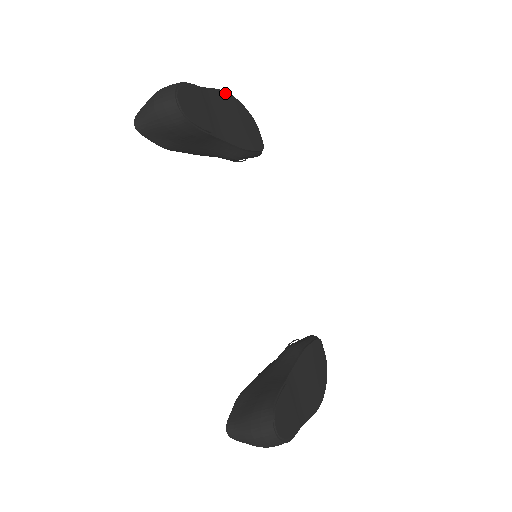
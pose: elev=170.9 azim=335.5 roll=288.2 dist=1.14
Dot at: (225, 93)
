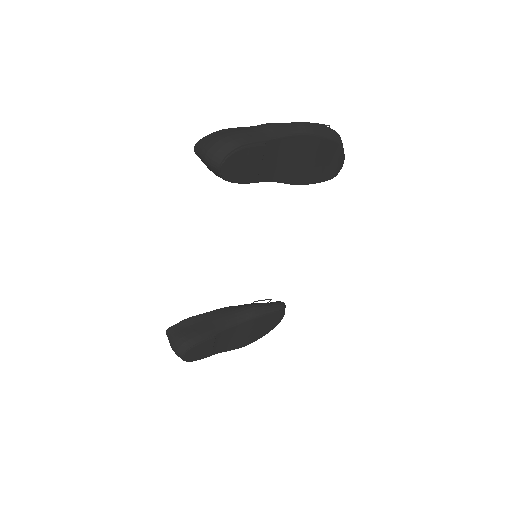
Dot at: (309, 137)
